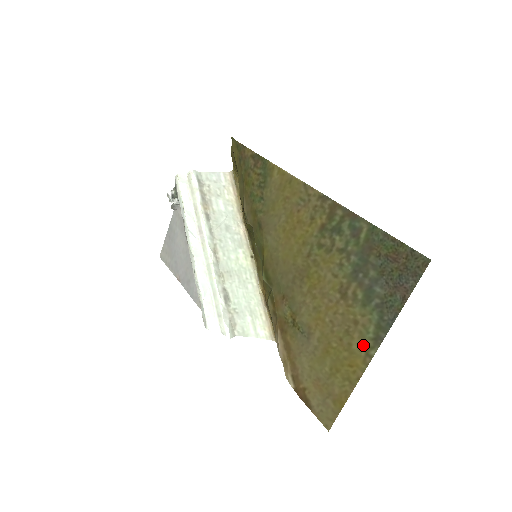
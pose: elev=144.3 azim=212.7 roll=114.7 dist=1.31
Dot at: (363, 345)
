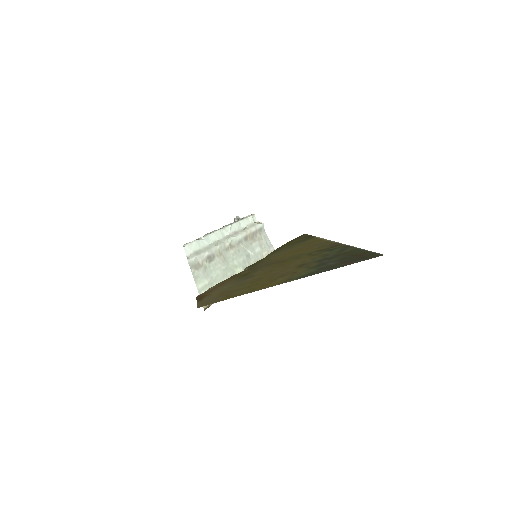
Dot at: (287, 279)
